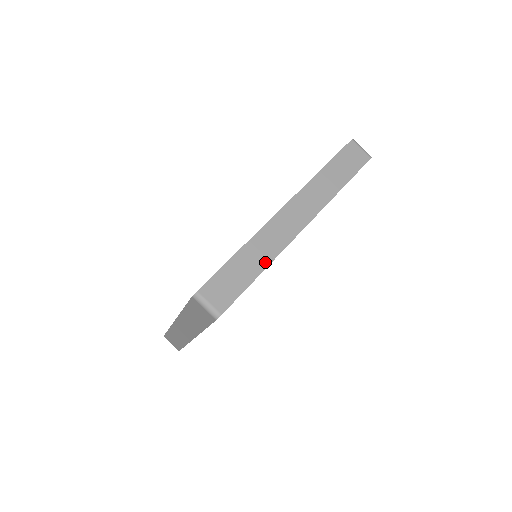
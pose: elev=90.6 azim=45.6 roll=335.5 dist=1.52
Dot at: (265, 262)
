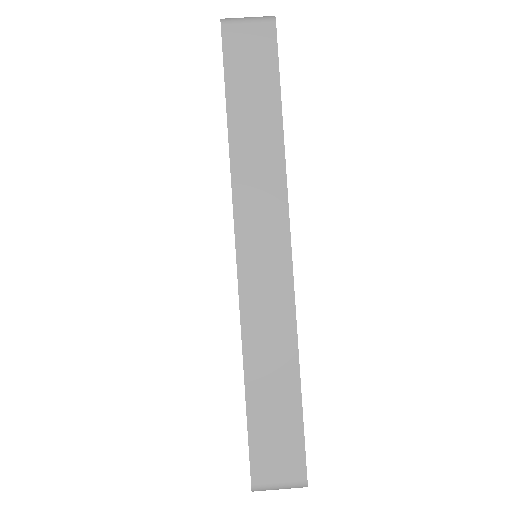
Dot at: occluded
